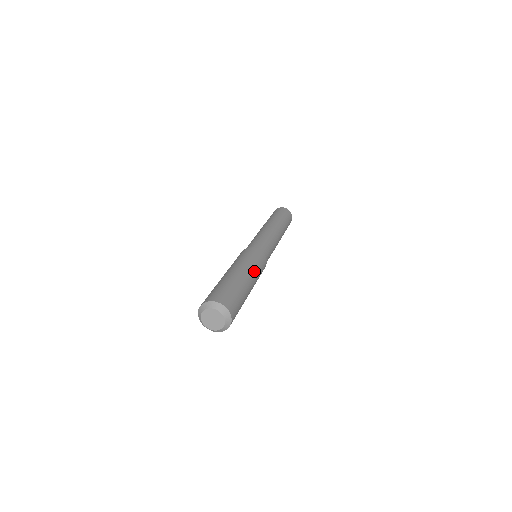
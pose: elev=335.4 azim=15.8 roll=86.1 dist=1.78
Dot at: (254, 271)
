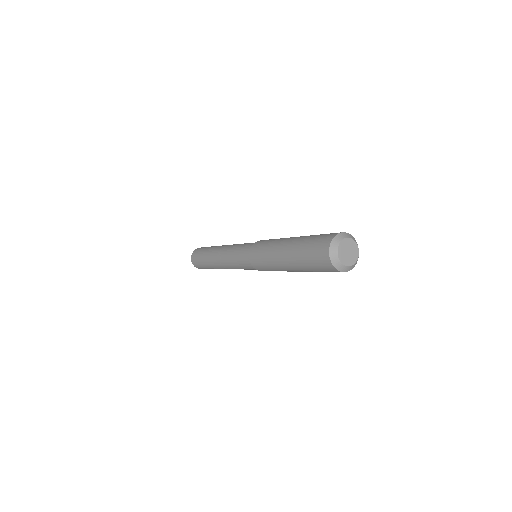
Dot at: occluded
